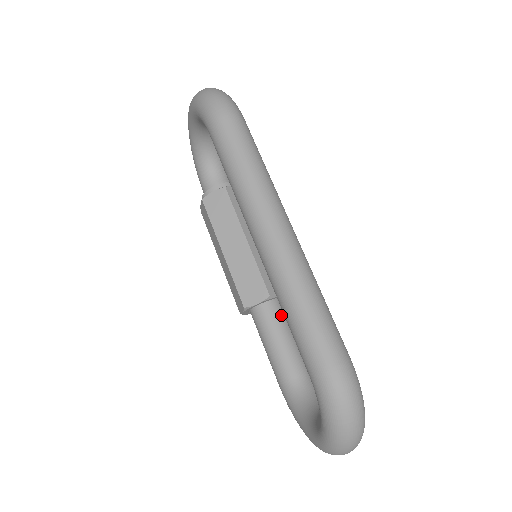
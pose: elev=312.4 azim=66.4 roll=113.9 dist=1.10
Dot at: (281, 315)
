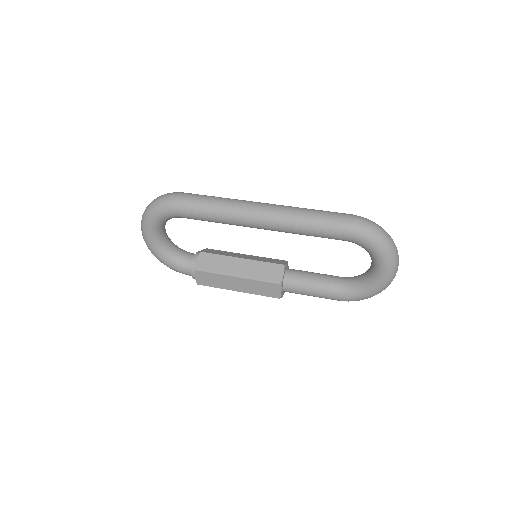
Dot at: (298, 271)
